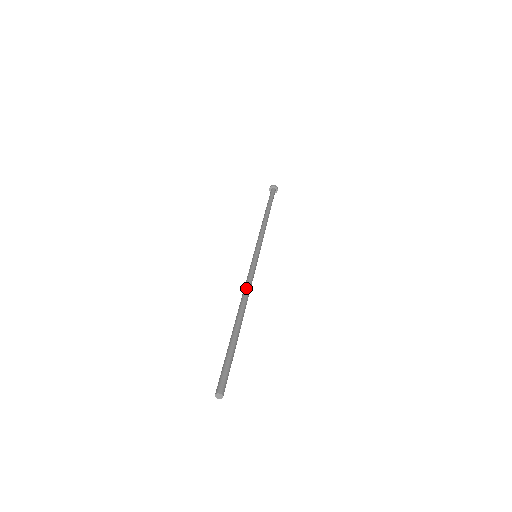
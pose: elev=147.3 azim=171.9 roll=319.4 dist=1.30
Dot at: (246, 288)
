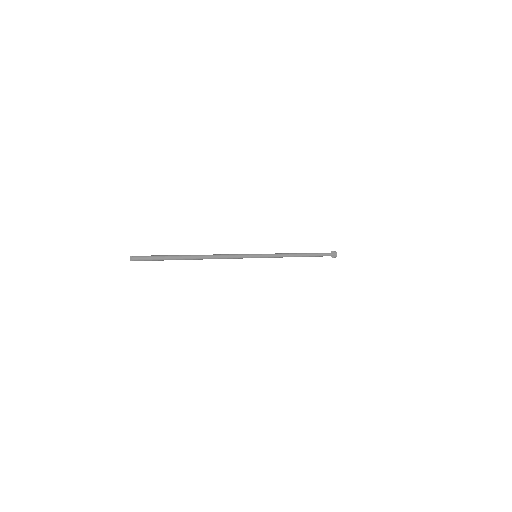
Dot at: (221, 254)
